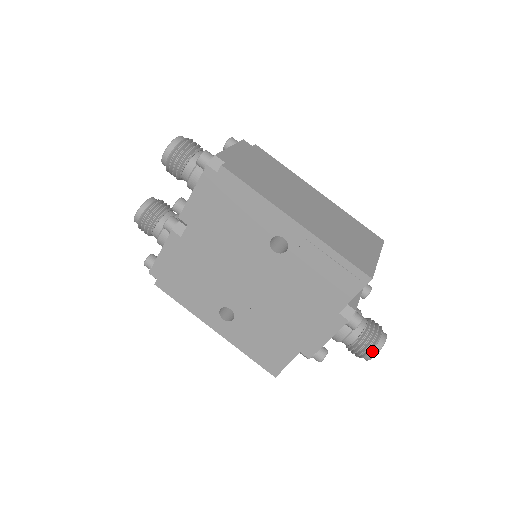
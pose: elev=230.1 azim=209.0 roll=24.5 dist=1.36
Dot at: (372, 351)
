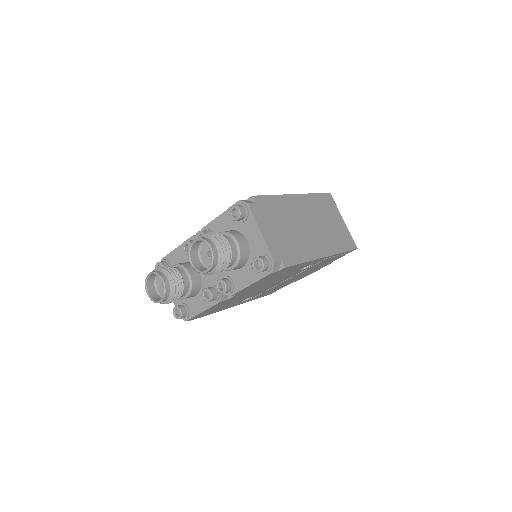
Dot at: occluded
